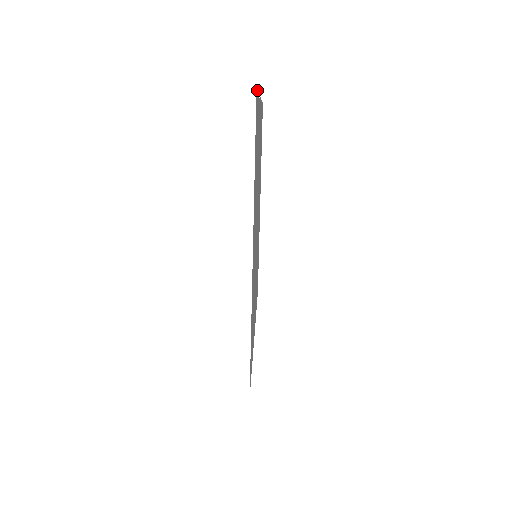
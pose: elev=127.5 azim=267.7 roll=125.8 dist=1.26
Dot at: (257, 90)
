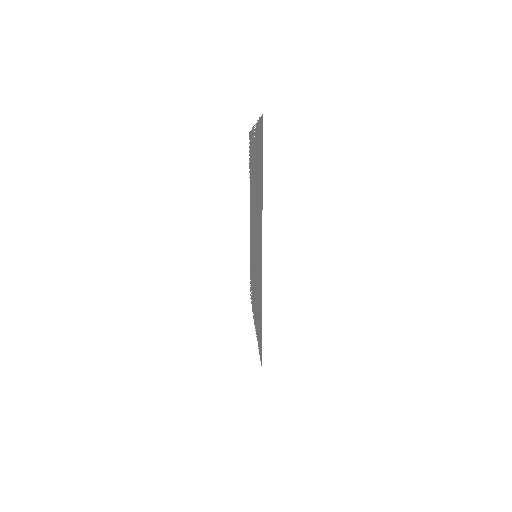
Dot at: occluded
